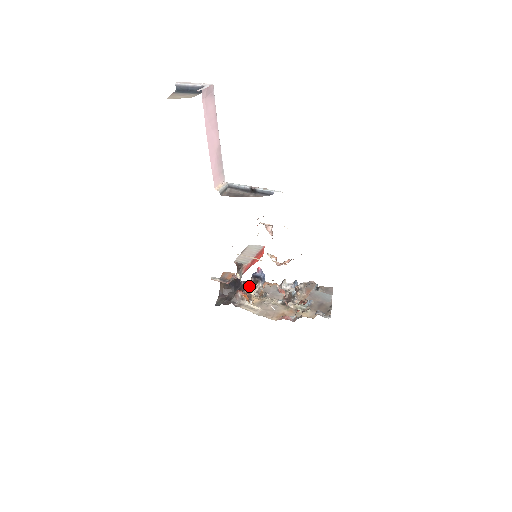
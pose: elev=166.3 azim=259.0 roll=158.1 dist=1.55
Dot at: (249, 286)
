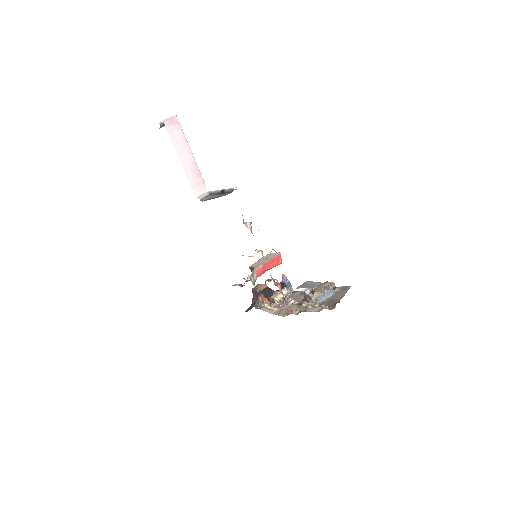
Dot at: (274, 292)
